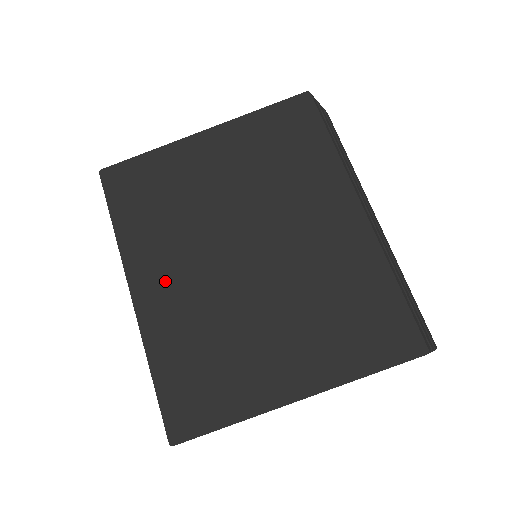
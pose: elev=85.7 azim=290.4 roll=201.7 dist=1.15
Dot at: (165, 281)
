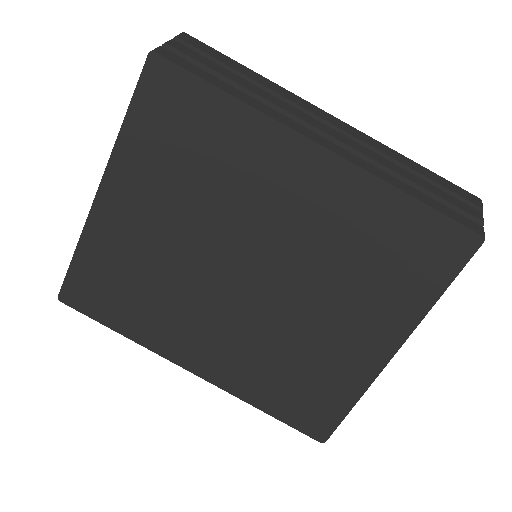
Dot at: (206, 344)
